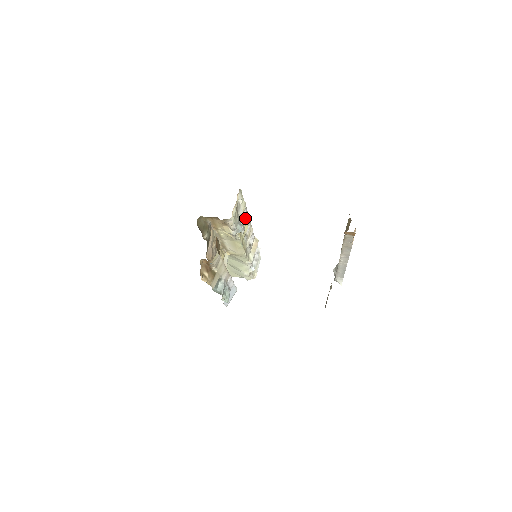
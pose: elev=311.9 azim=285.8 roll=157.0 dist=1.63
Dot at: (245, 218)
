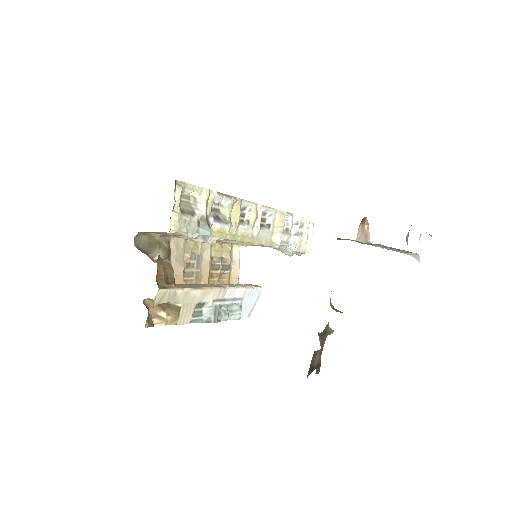
Dot at: (227, 205)
